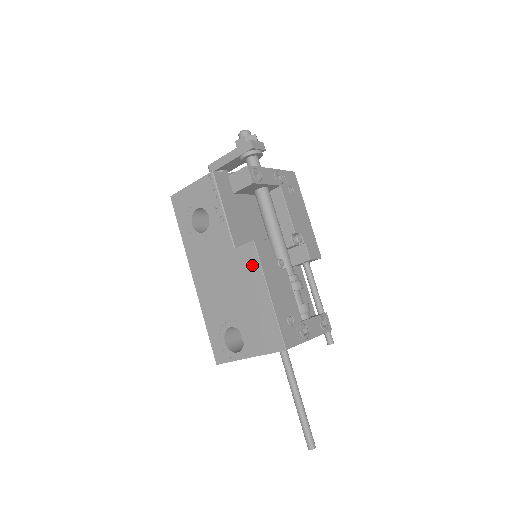
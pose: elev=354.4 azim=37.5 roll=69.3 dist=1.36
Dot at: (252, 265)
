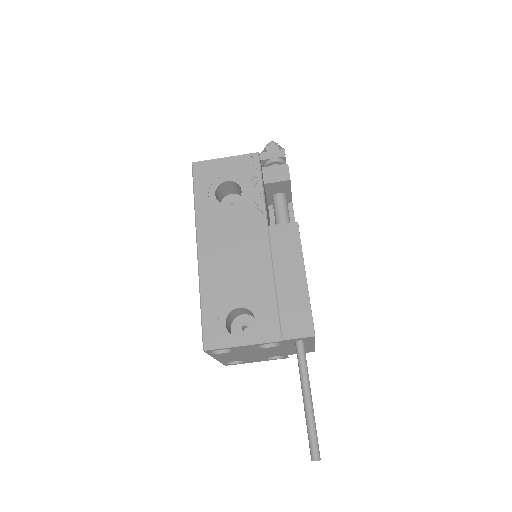
Dot at: (290, 244)
